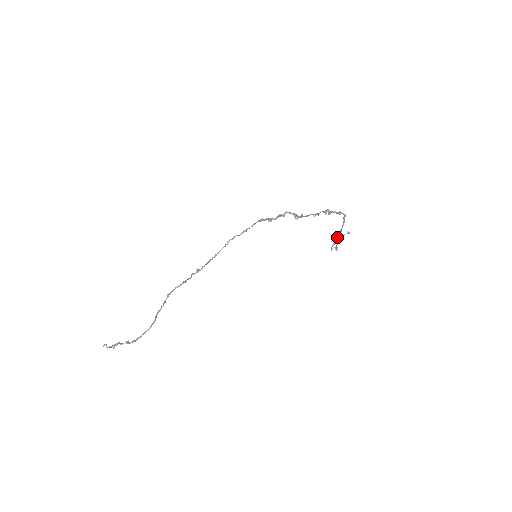
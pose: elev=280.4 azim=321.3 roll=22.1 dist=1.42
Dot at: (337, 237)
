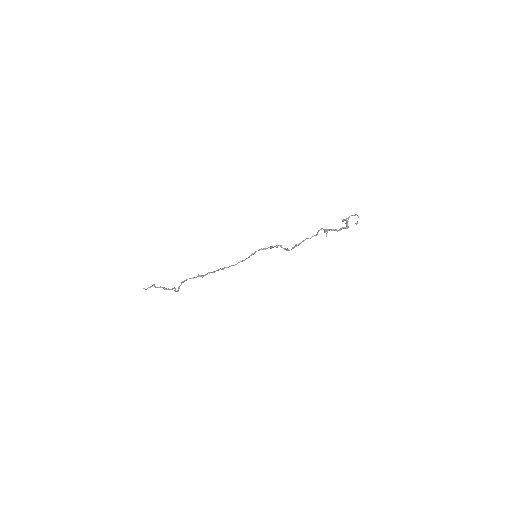
Dot at: (345, 223)
